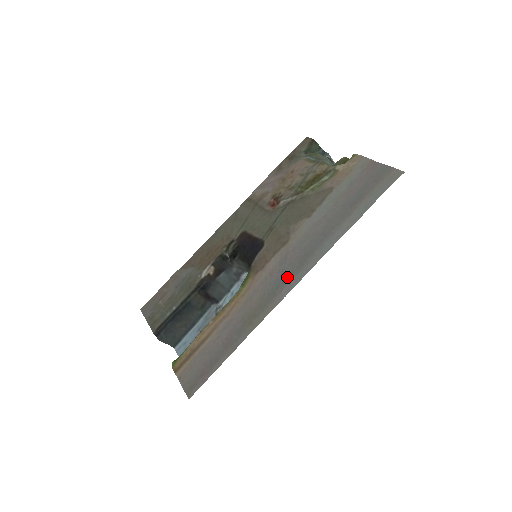
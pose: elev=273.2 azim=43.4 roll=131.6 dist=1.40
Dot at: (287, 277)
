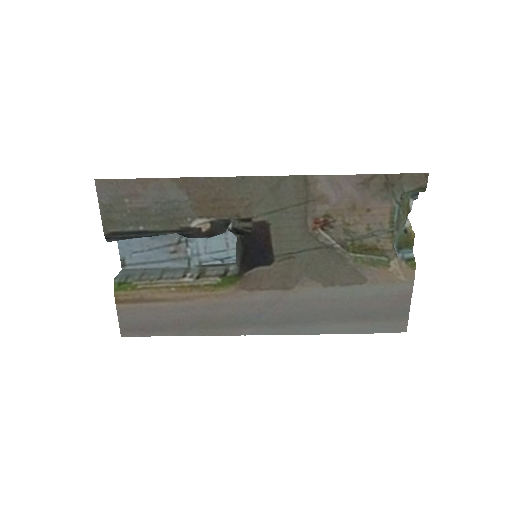
Dot at: (261, 322)
